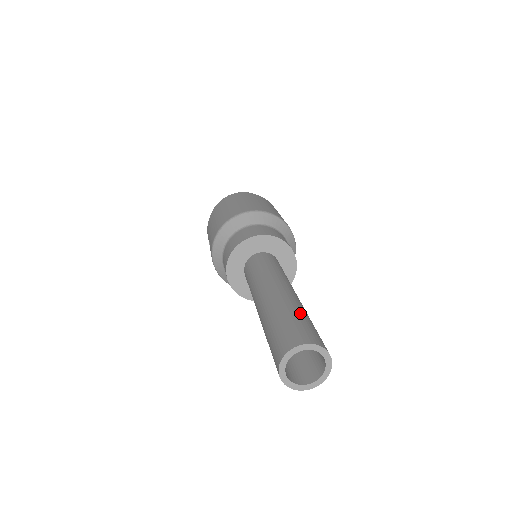
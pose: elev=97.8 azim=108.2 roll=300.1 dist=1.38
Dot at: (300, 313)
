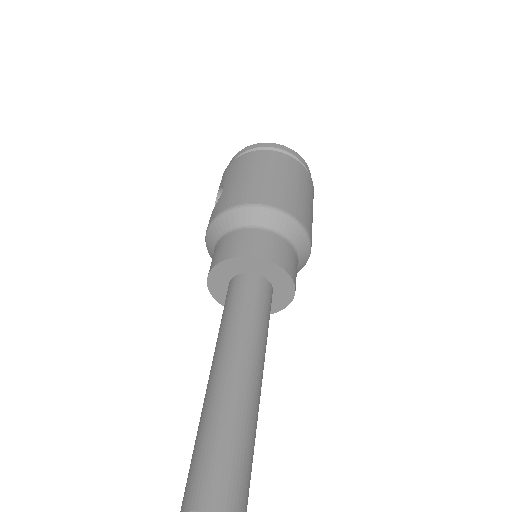
Dot at: (250, 440)
